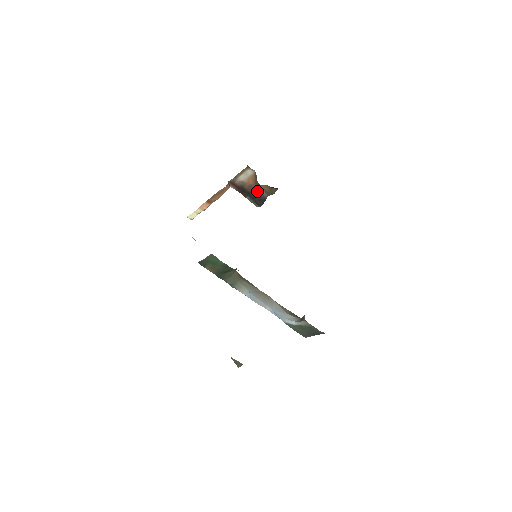
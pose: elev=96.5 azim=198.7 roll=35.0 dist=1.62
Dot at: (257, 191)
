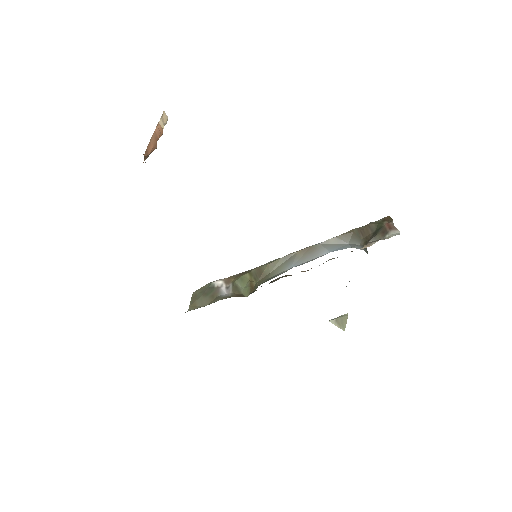
Dot at: occluded
